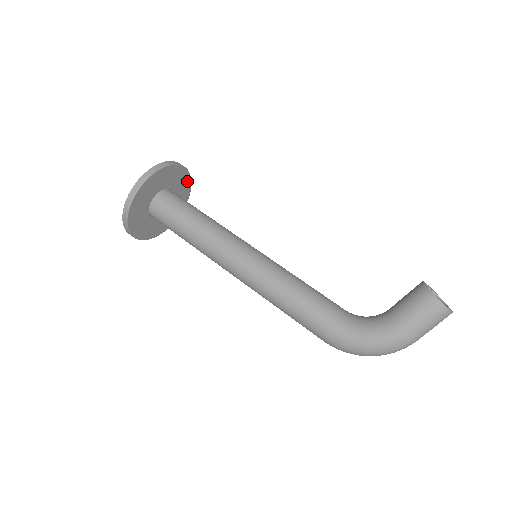
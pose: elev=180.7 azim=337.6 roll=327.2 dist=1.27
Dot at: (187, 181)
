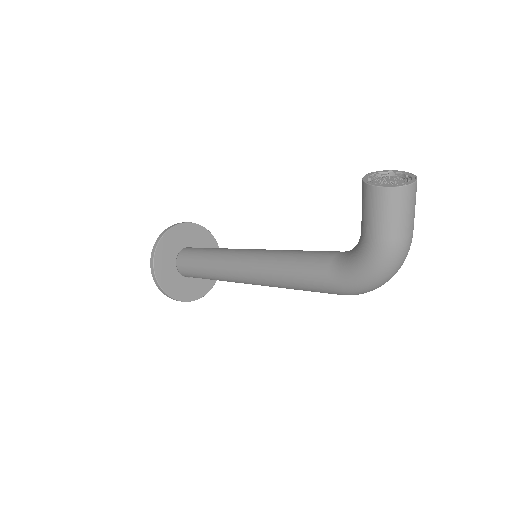
Dot at: (197, 229)
